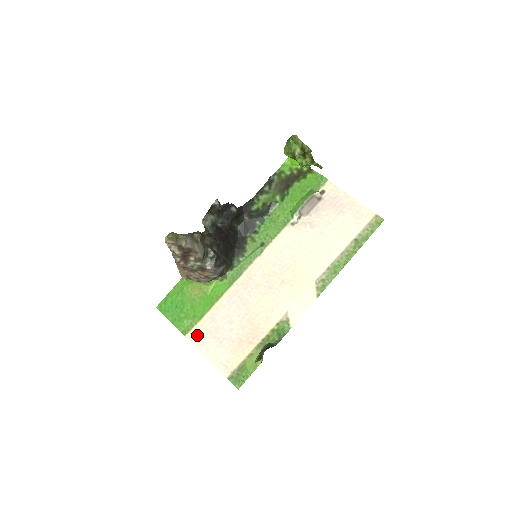
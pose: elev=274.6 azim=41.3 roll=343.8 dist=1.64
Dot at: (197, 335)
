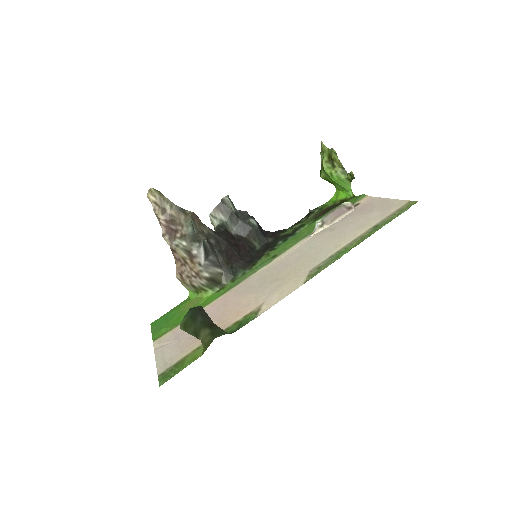
Dot at: (163, 339)
